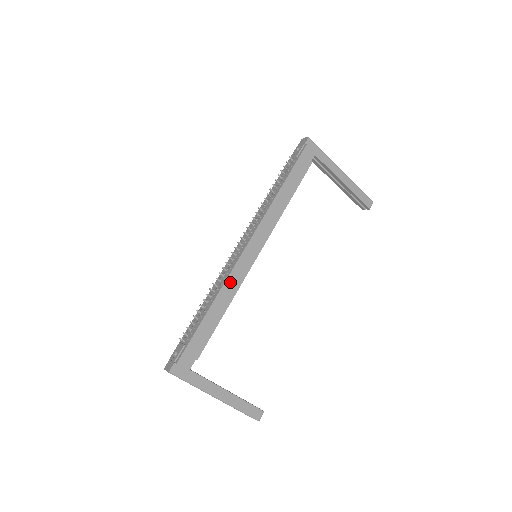
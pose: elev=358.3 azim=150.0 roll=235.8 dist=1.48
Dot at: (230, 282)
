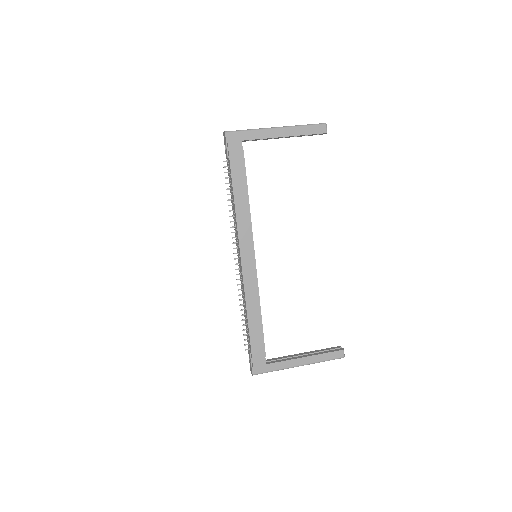
Dot at: (249, 293)
